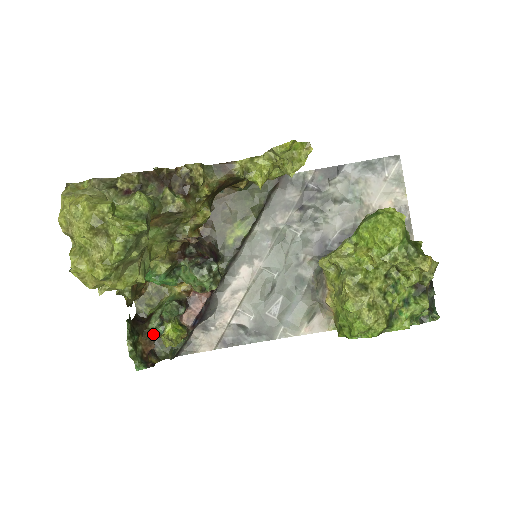
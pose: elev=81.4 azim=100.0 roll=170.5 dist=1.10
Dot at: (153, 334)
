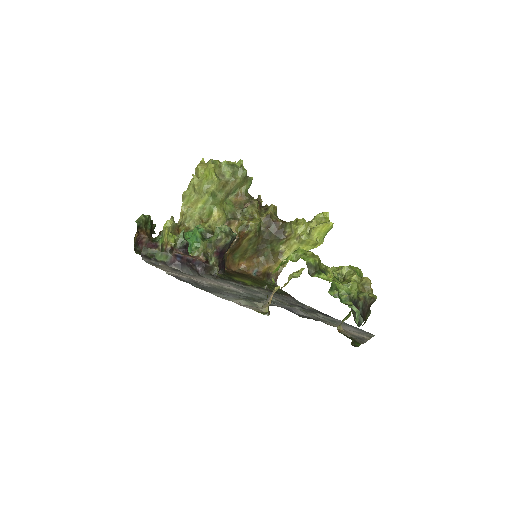
Dot at: (153, 240)
